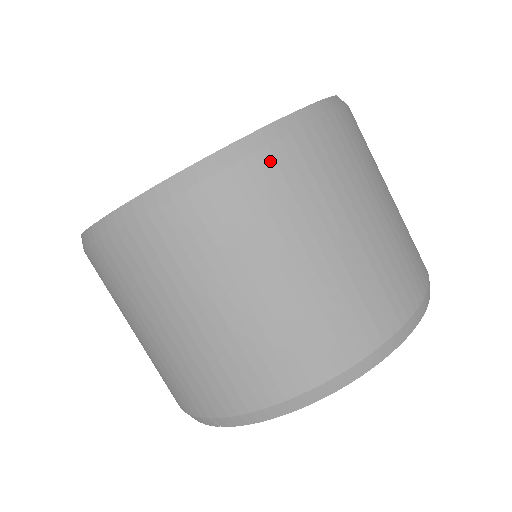
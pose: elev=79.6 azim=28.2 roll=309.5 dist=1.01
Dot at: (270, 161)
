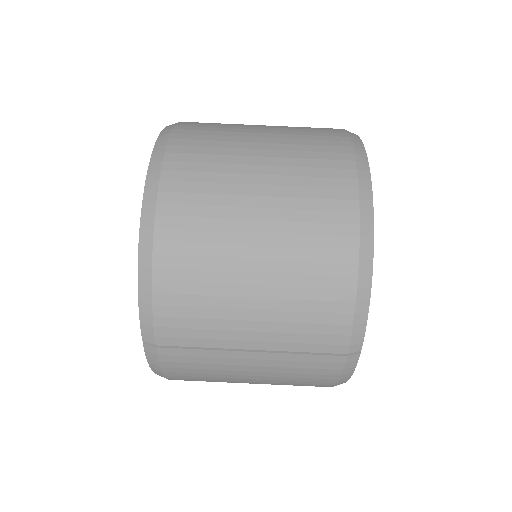
Dot at: (170, 184)
